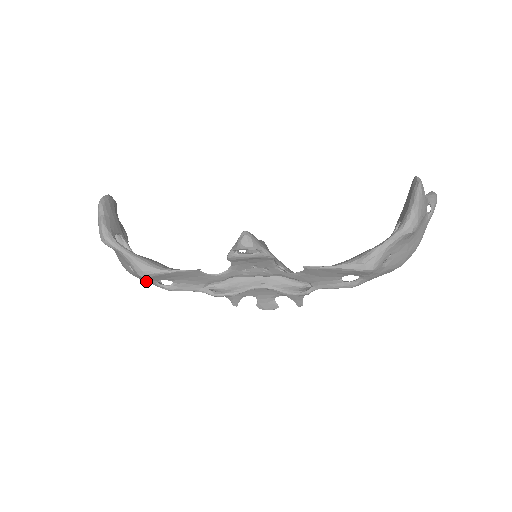
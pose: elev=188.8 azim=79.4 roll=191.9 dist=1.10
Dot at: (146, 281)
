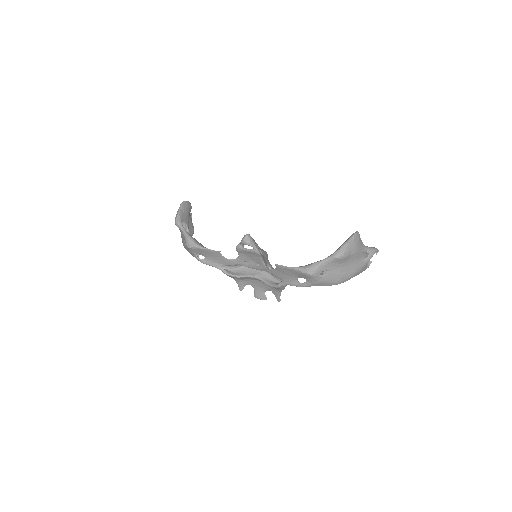
Dot at: (191, 253)
